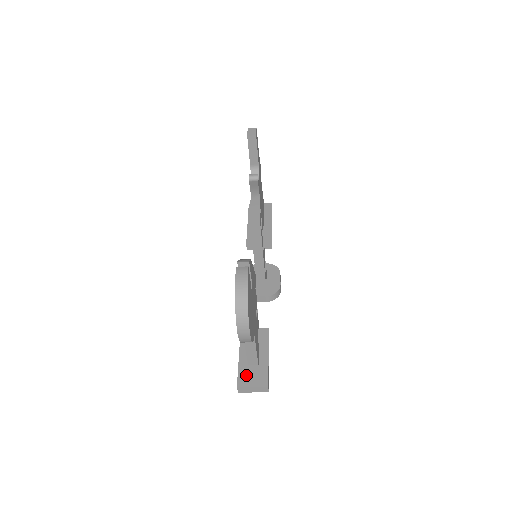
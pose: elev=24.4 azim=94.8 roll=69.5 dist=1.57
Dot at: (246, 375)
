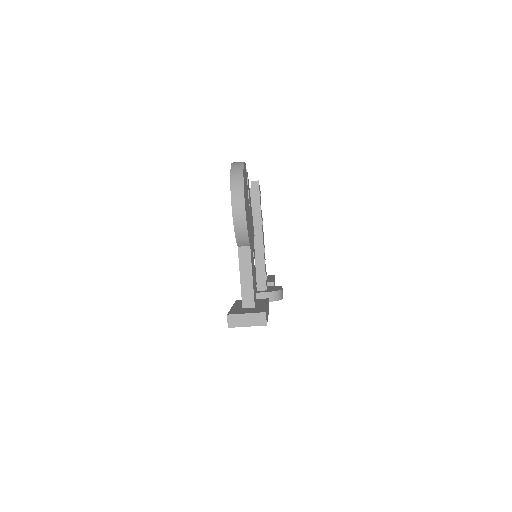
Dot at: (239, 310)
